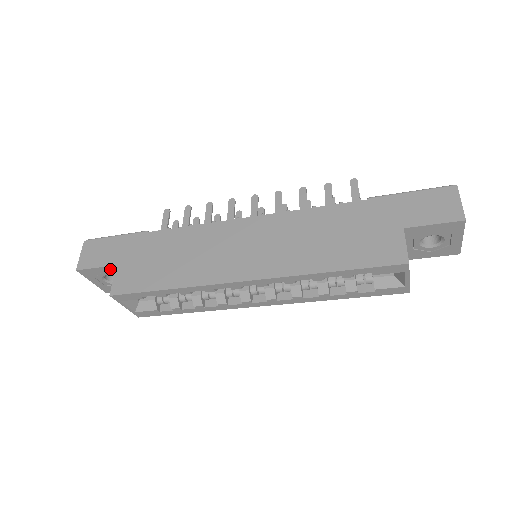
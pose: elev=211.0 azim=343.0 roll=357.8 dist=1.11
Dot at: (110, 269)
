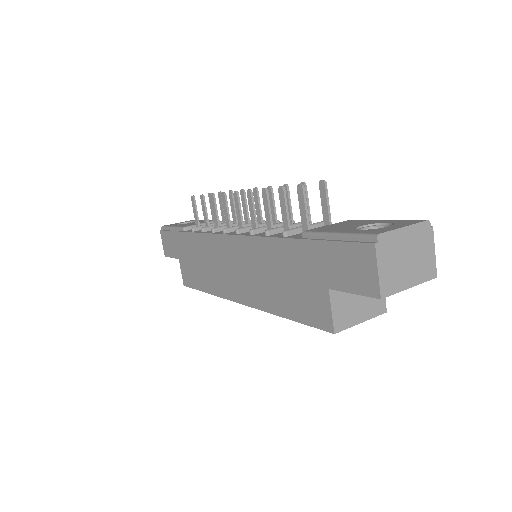
Dot at: occluded
